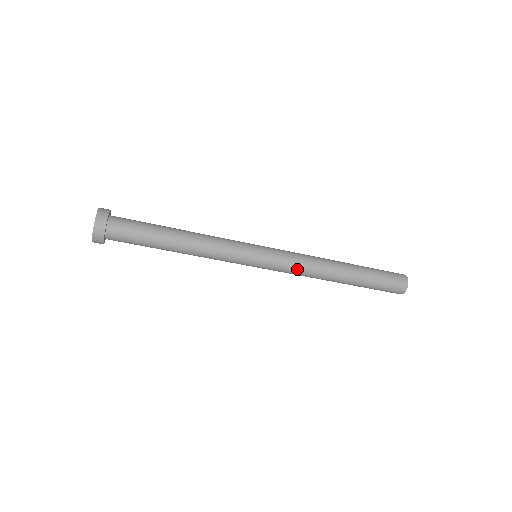
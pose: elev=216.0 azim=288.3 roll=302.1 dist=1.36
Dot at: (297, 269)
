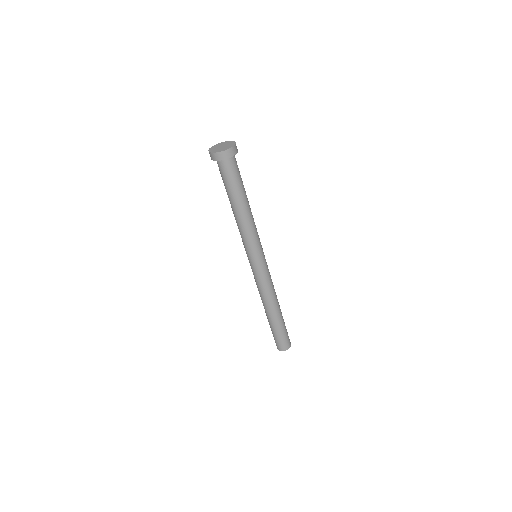
Dot at: (264, 285)
